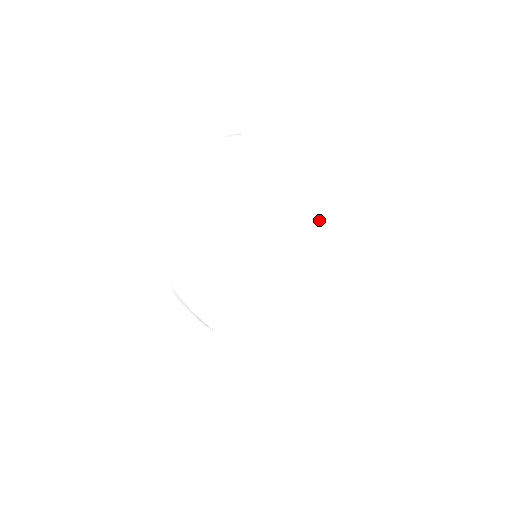
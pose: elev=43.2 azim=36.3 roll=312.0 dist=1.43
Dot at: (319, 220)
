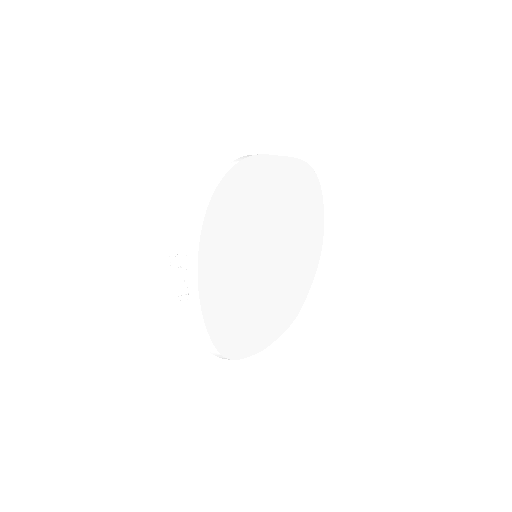
Dot at: (293, 184)
